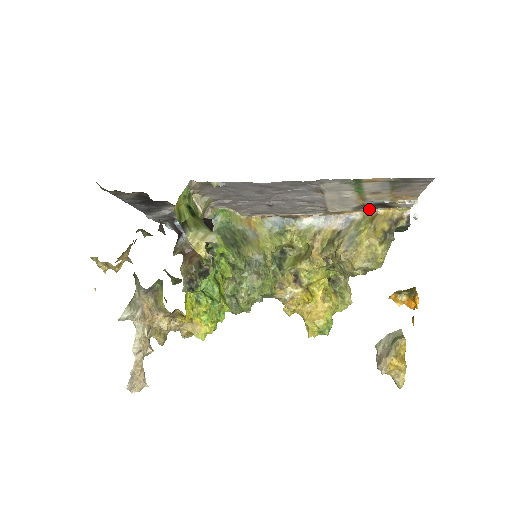
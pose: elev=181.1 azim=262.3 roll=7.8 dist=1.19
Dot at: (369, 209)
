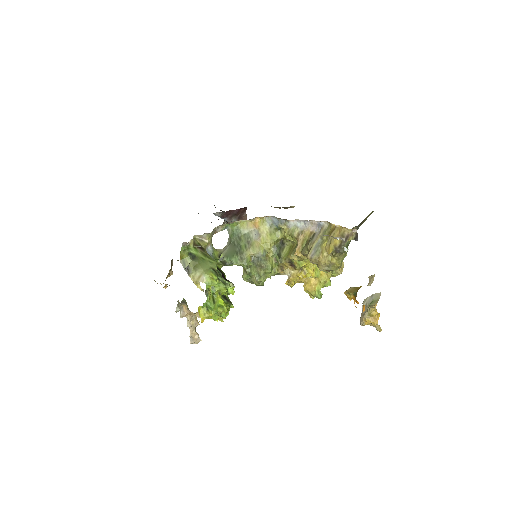
Dot at: occluded
